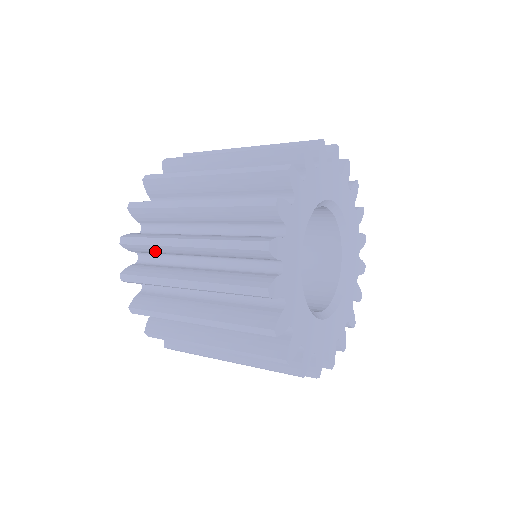
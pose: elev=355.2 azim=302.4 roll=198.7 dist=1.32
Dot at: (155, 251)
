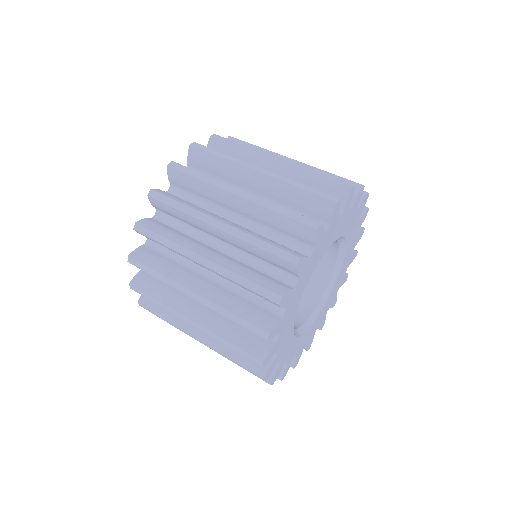
Dot at: (180, 217)
